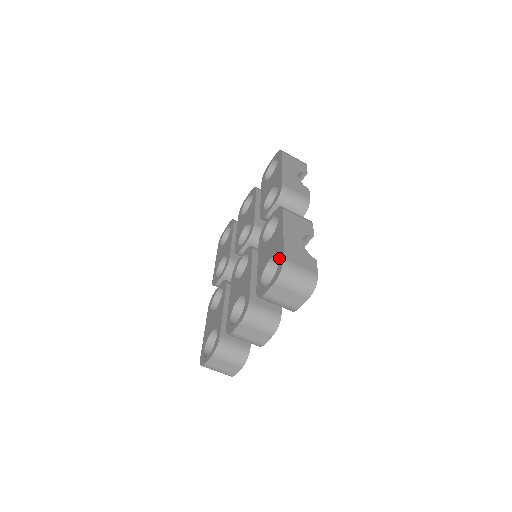
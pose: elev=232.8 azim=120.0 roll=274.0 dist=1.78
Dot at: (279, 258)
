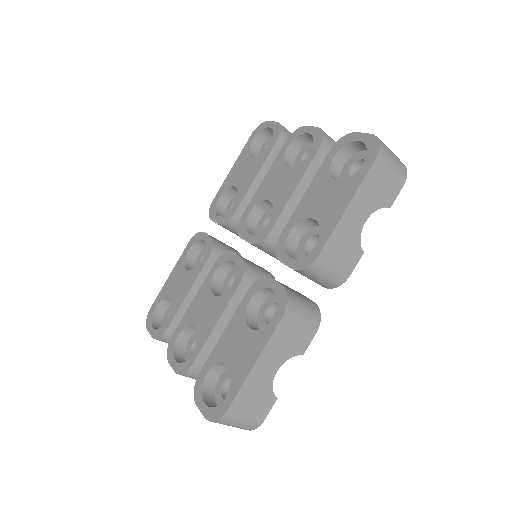
Dot at: (227, 396)
